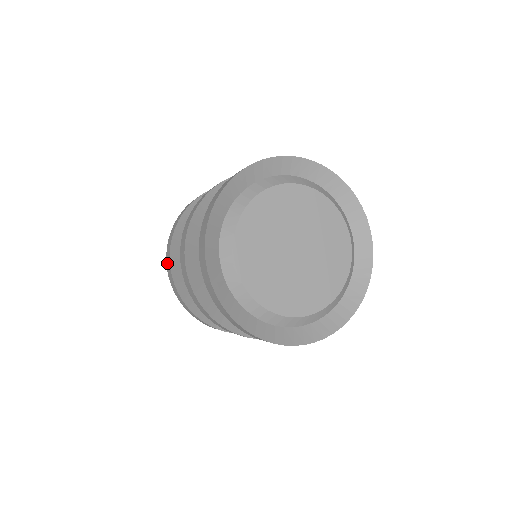
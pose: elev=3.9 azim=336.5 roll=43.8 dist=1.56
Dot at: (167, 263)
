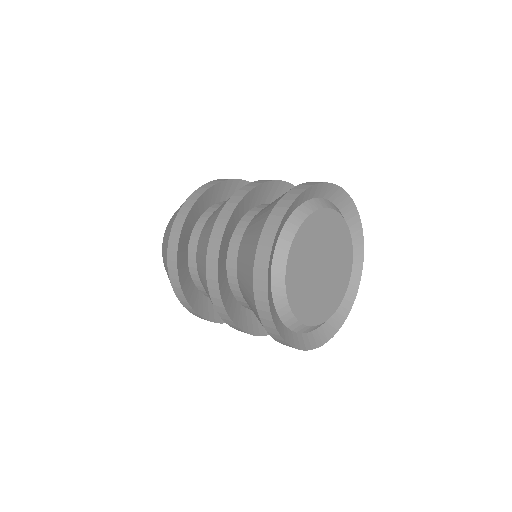
Dot at: (173, 284)
